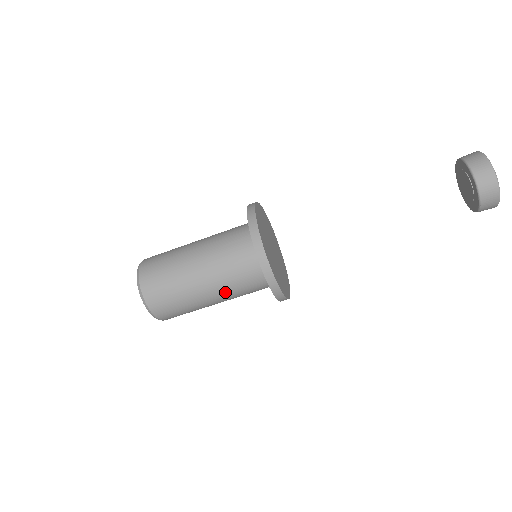
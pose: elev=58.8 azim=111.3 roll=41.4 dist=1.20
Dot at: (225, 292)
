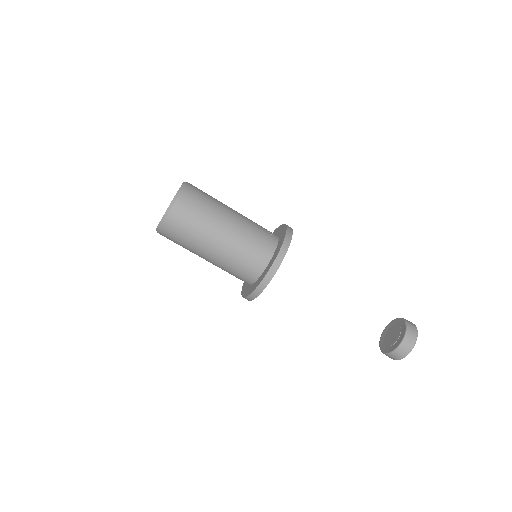
Dot at: (217, 266)
